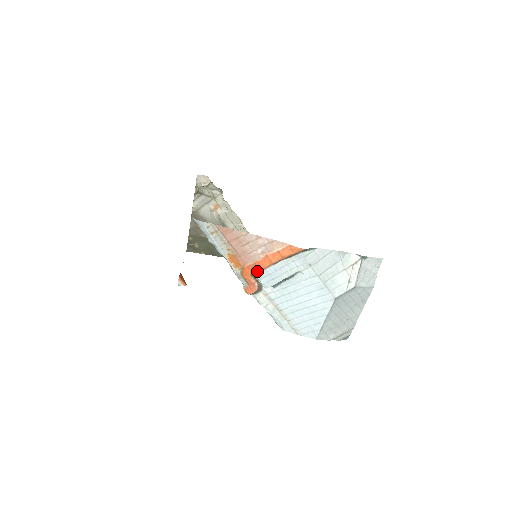
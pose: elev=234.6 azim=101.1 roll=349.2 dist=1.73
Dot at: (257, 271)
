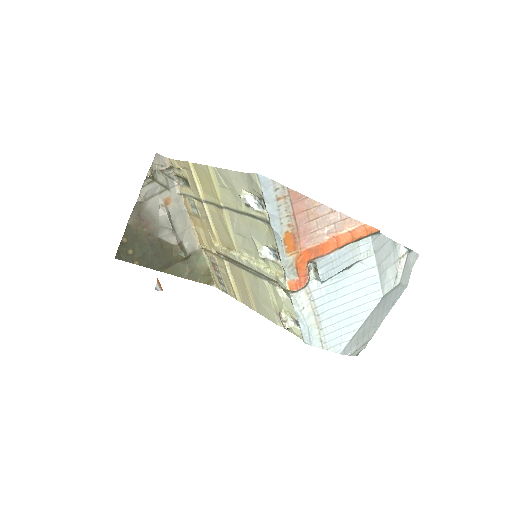
Dot at: (318, 257)
